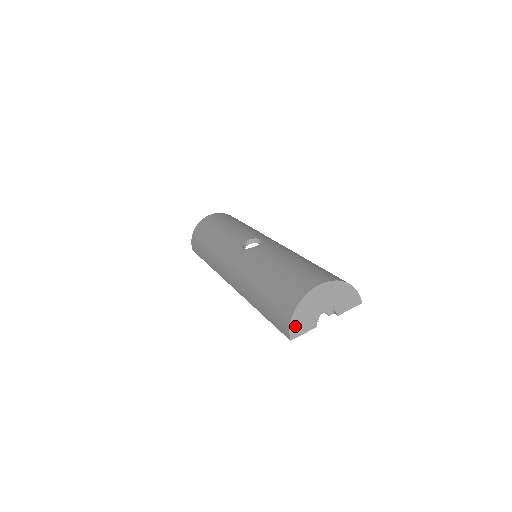
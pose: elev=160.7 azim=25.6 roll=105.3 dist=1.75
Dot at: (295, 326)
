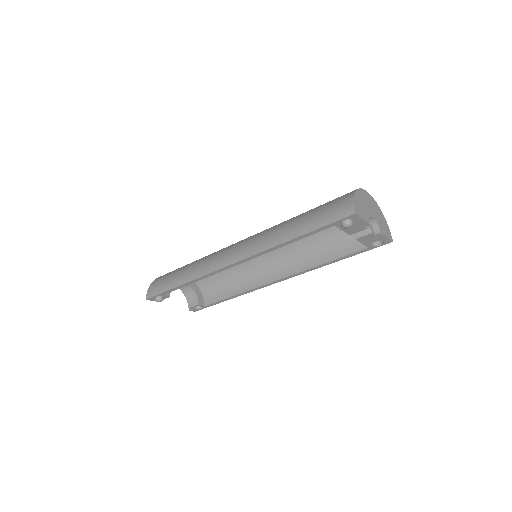
Dot at: (357, 205)
